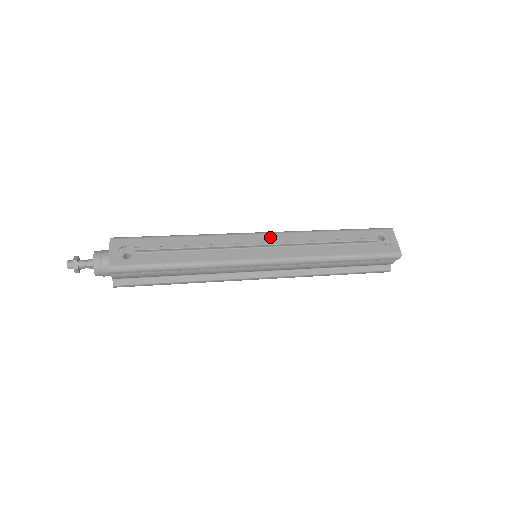
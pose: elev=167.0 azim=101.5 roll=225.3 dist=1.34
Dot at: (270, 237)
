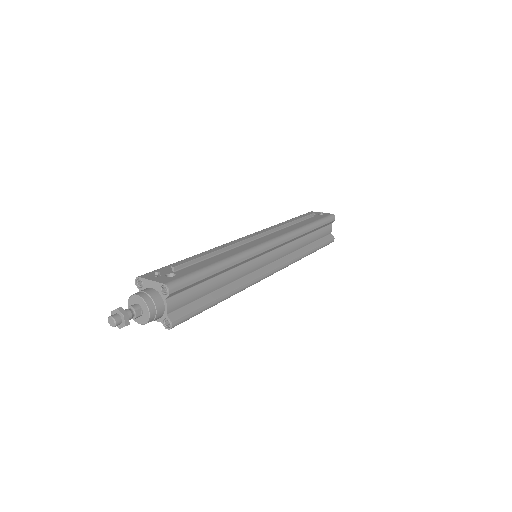
Dot at: occluded
